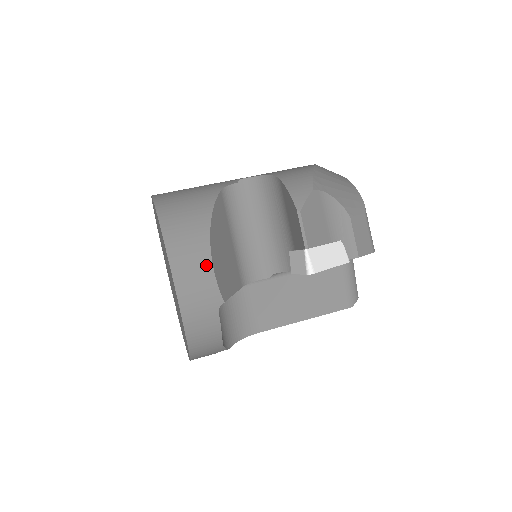
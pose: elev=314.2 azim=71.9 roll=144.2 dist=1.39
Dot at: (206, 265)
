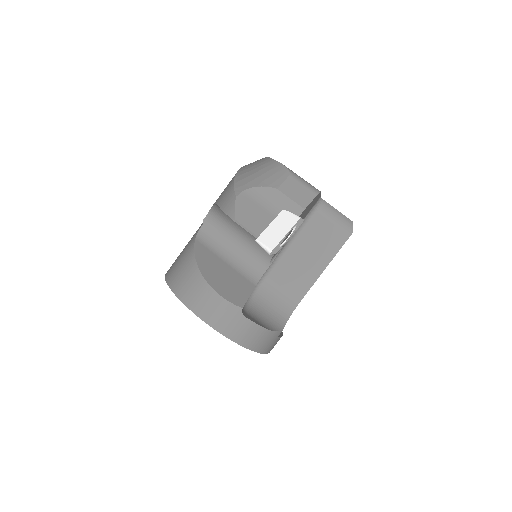
Dot at: (213, 296)
